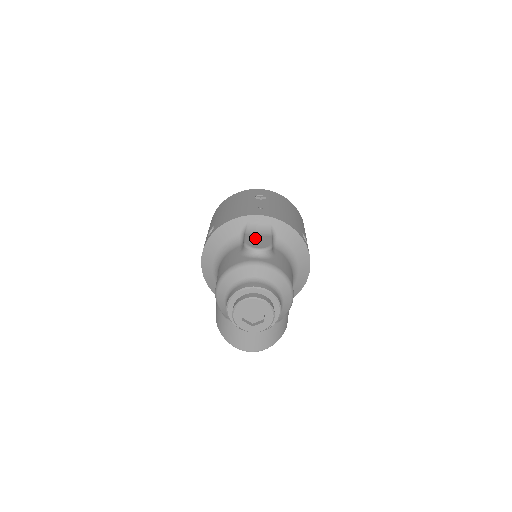
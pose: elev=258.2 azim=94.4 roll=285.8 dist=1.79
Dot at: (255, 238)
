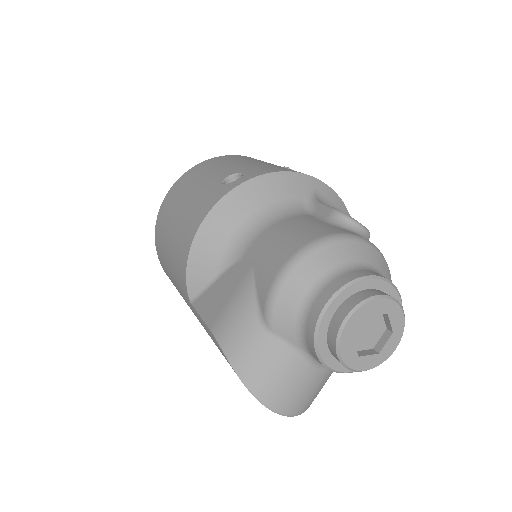
Dot at: occluded
